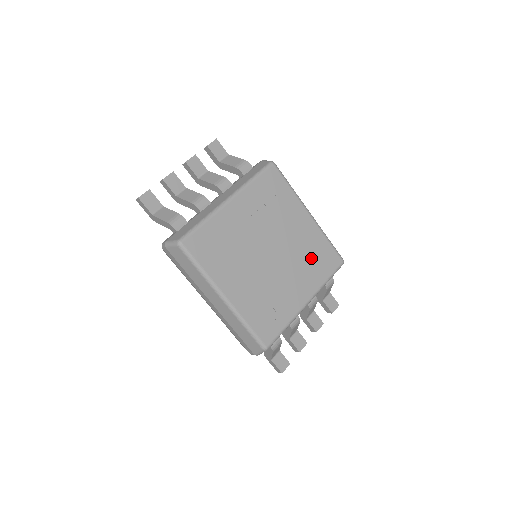
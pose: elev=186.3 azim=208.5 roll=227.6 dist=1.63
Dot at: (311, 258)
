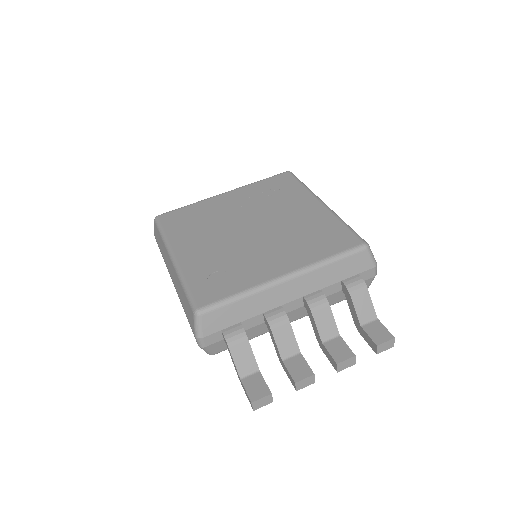
Dot at: (309, 236)
